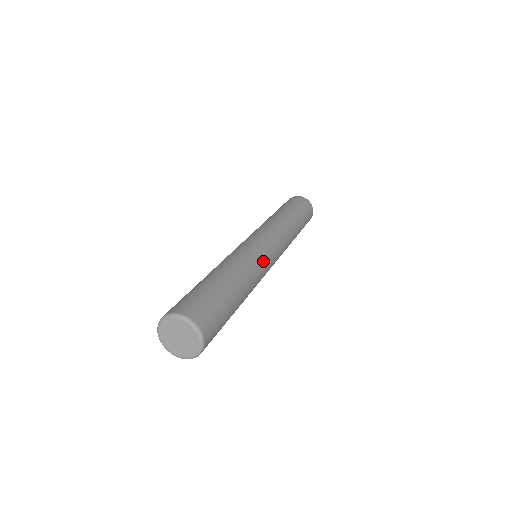
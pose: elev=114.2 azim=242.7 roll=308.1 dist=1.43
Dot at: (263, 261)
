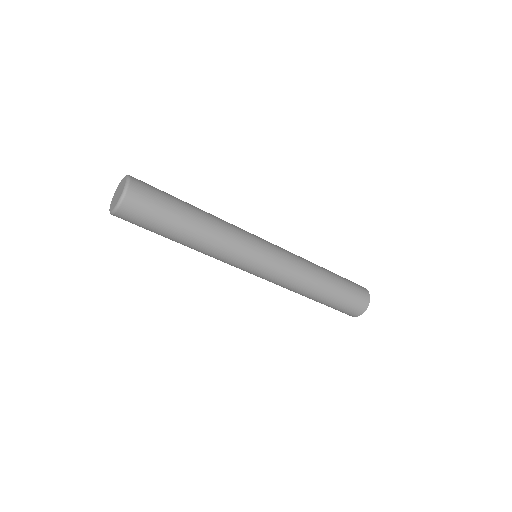
Dot at: (247, 240)
